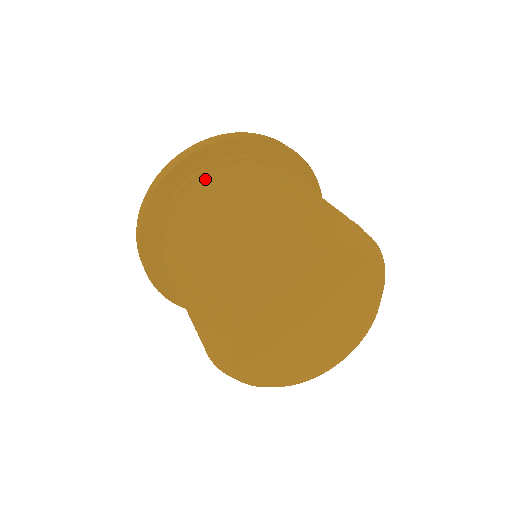
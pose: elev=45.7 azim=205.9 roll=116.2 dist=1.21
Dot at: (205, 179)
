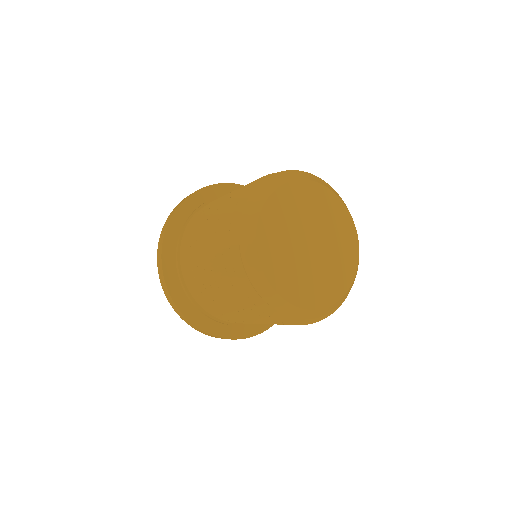
Dot at: occluded
